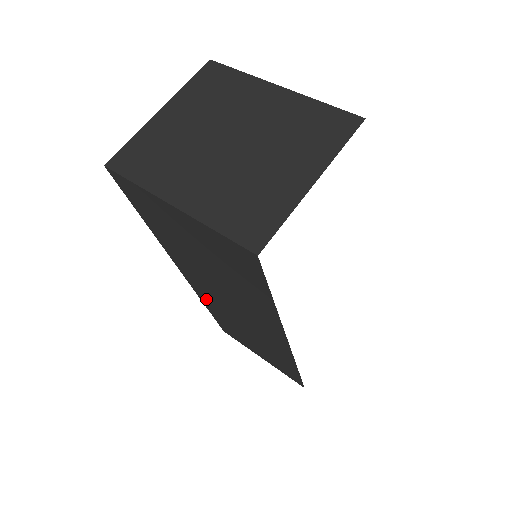
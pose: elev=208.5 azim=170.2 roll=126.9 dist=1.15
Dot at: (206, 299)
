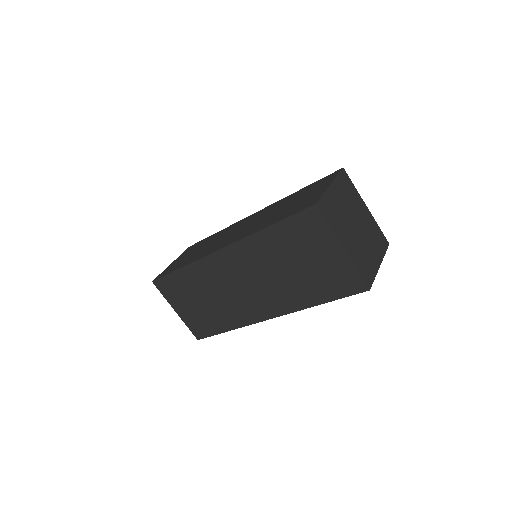
Dot at: (208, 266)
